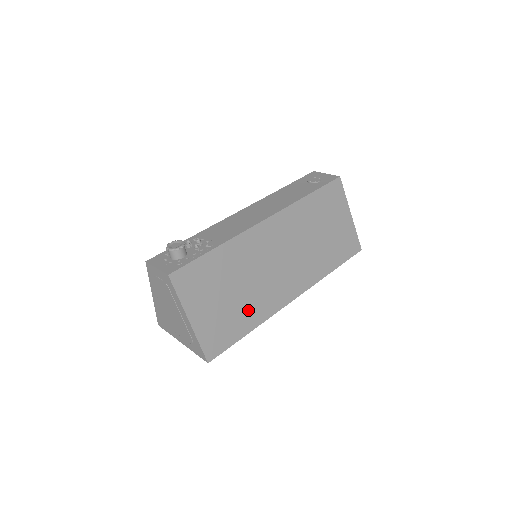
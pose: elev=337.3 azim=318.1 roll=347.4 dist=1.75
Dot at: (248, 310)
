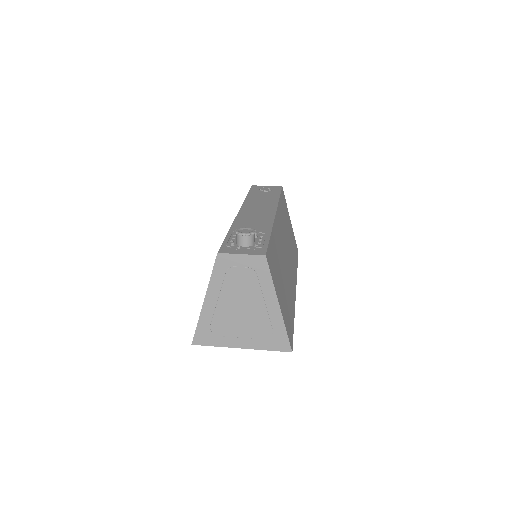
Dot at: (289, 299)
